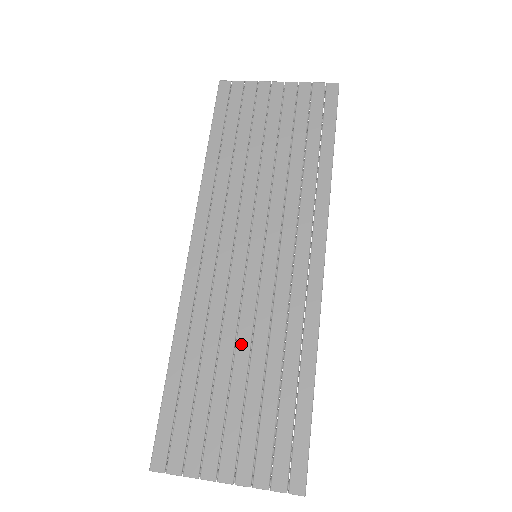
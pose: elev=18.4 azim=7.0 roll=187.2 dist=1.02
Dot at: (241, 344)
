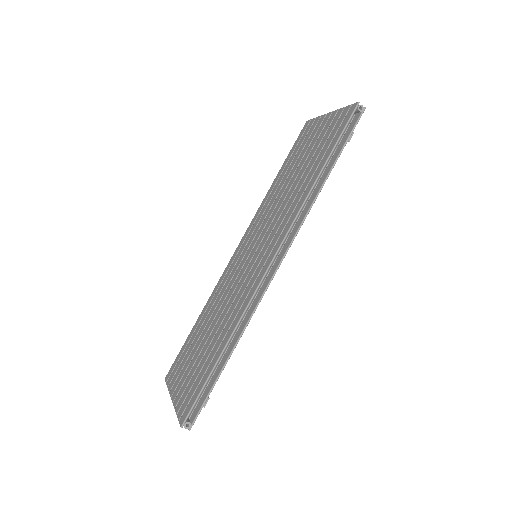
Dot at: (217, 316)
